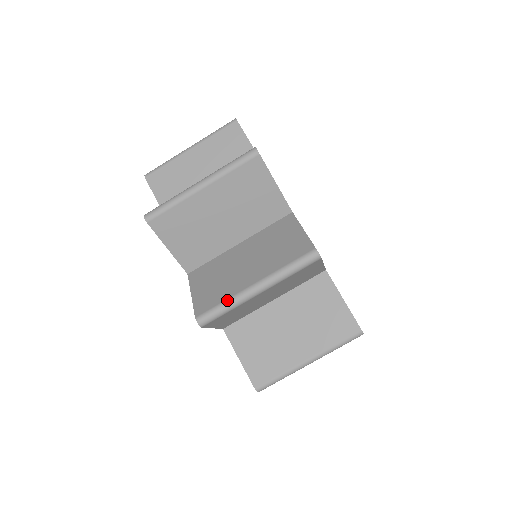
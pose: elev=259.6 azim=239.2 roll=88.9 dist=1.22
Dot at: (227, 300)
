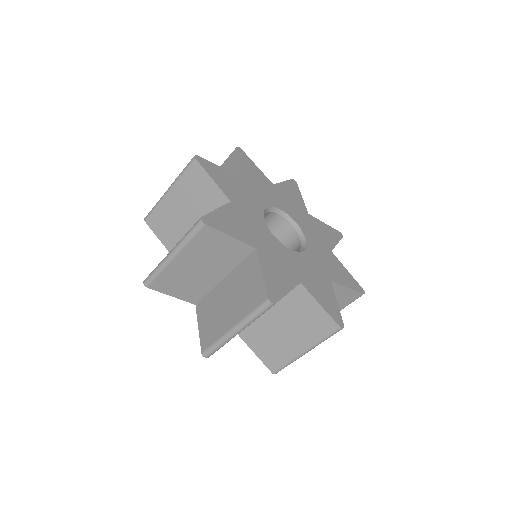
Dot at: (218, 340)
